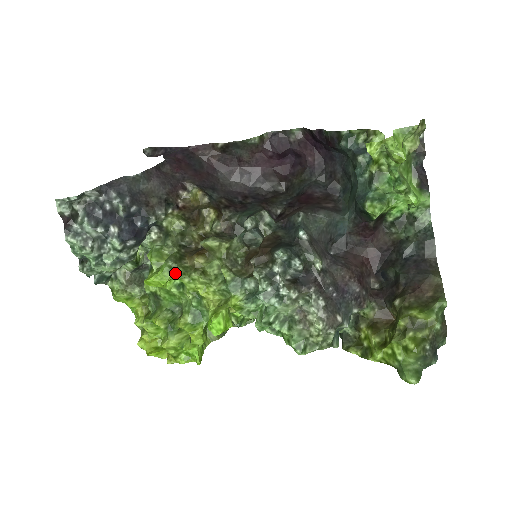
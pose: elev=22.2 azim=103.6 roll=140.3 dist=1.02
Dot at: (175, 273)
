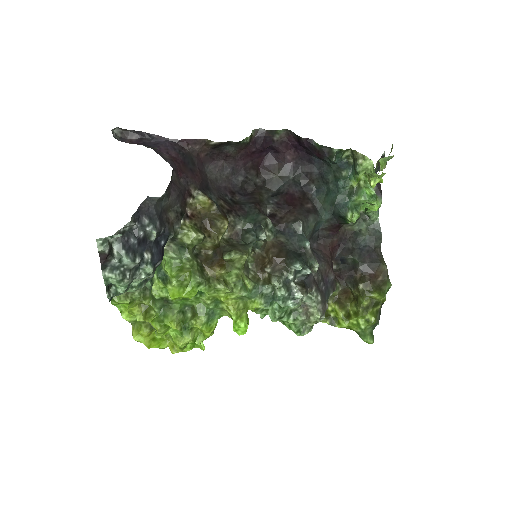
Dot at: (203, 287)
